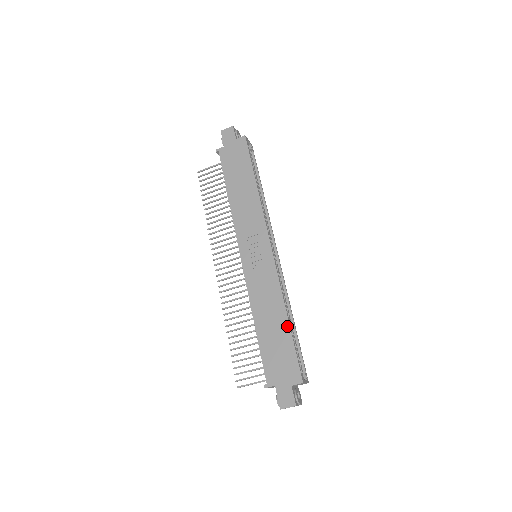
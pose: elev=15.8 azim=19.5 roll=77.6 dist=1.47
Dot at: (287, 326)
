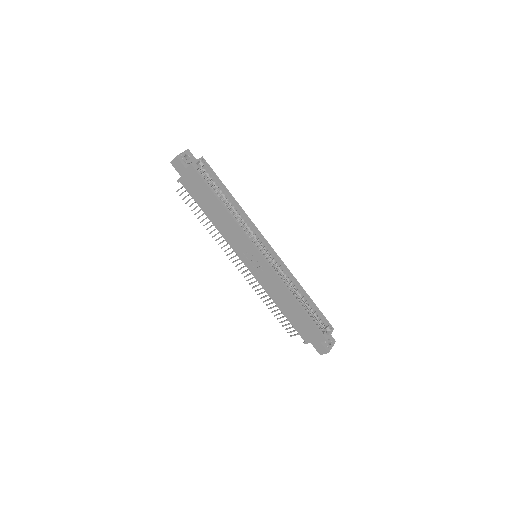
Dot at: (300, 308)
